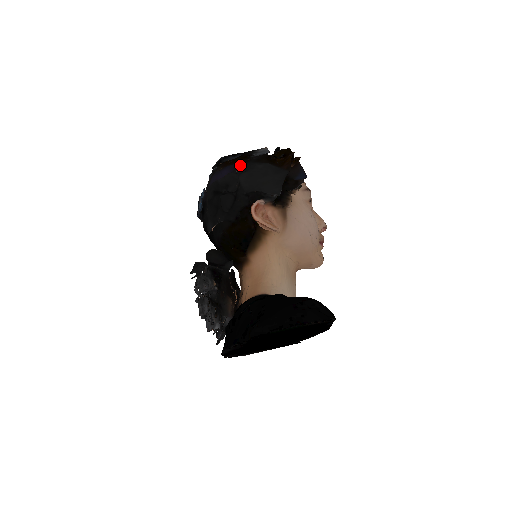
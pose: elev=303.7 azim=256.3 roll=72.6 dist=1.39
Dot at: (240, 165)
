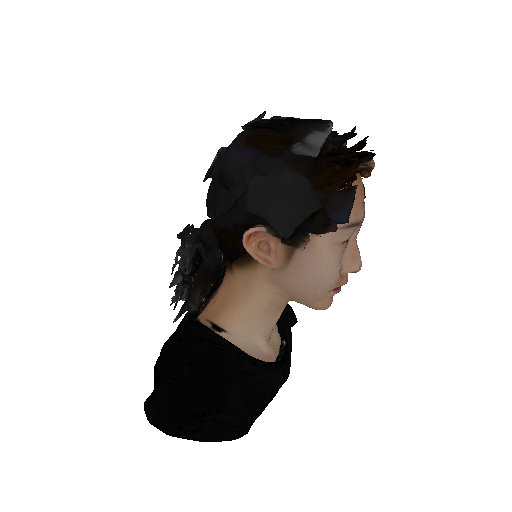
Dot at: (264, 159)
